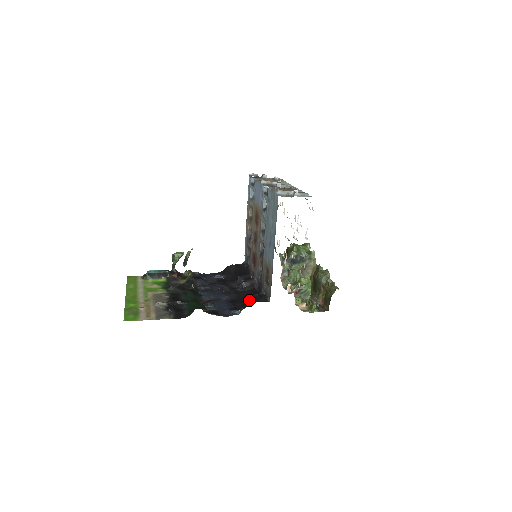
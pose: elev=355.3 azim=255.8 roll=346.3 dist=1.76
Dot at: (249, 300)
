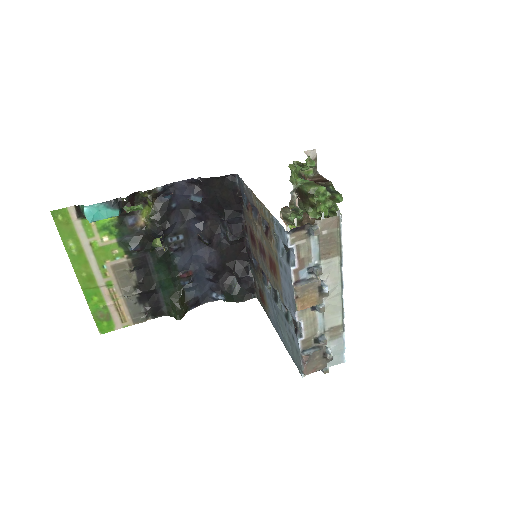
Dot at: (234, 274)
